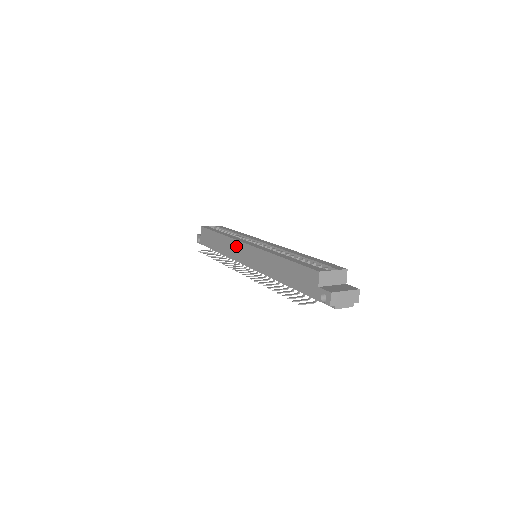
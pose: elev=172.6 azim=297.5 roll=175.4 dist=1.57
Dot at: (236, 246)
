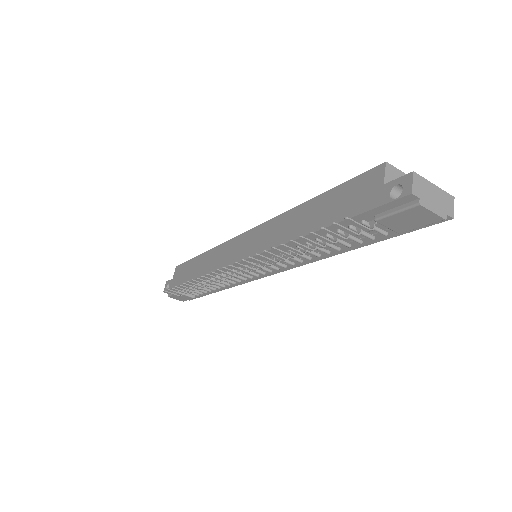
Dot at: (228, 247)
